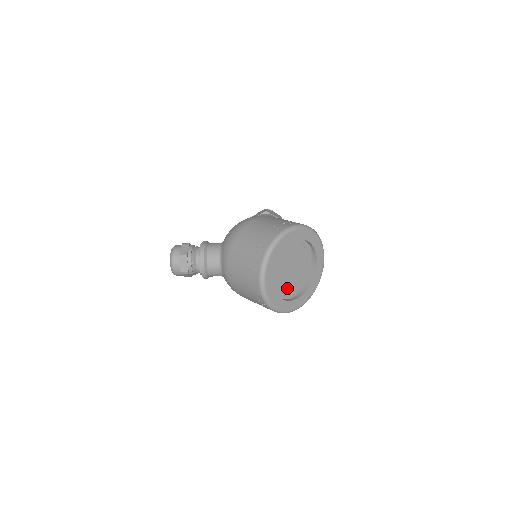
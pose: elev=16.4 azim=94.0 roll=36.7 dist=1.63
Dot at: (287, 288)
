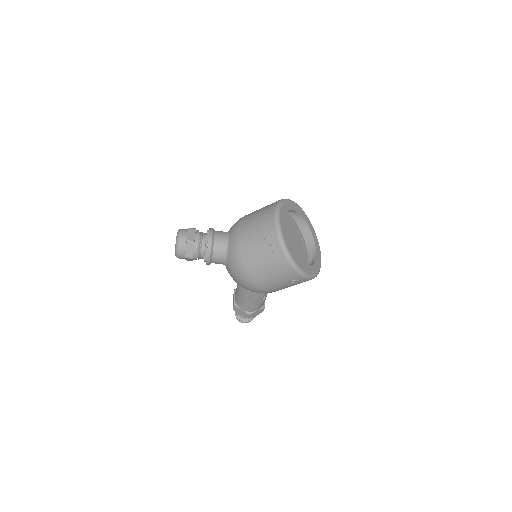
Dot at: occluded
